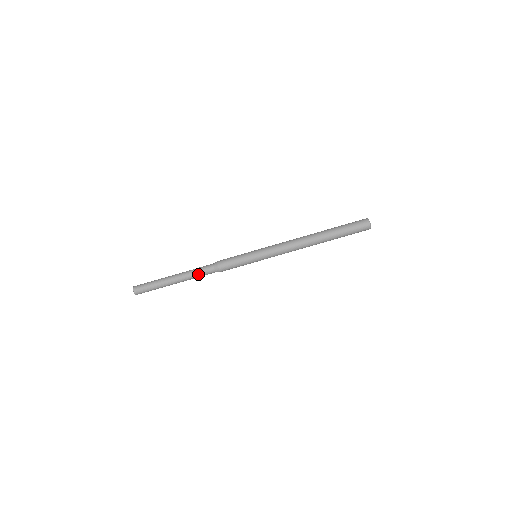
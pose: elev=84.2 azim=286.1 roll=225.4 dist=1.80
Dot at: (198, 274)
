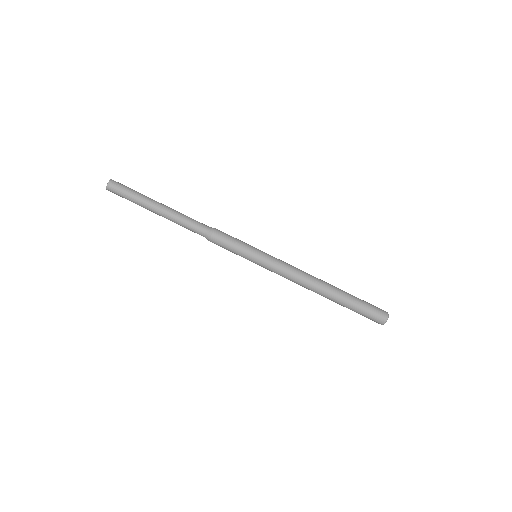
Dot at: (185, 227)
